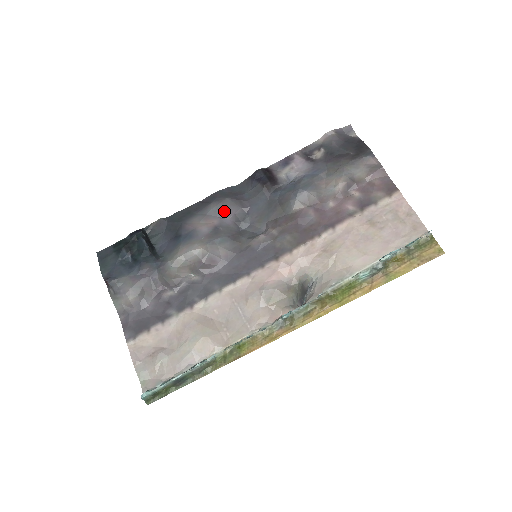
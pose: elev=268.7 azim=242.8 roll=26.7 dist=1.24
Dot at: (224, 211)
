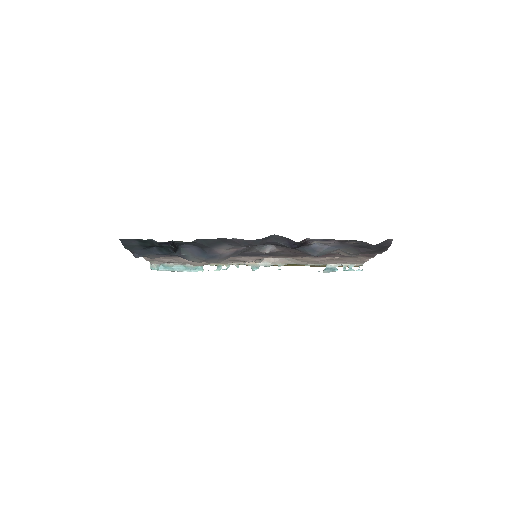
Dot at: occluded
